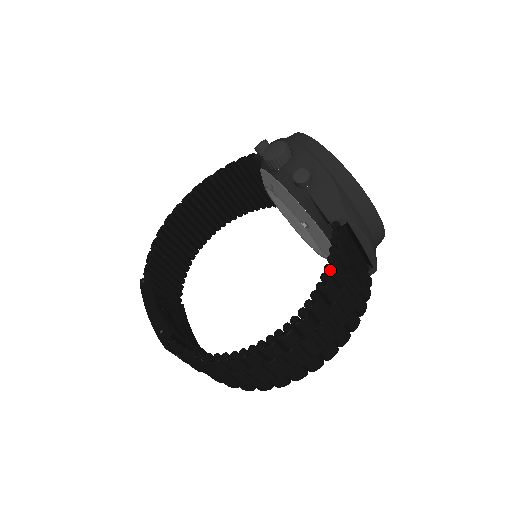
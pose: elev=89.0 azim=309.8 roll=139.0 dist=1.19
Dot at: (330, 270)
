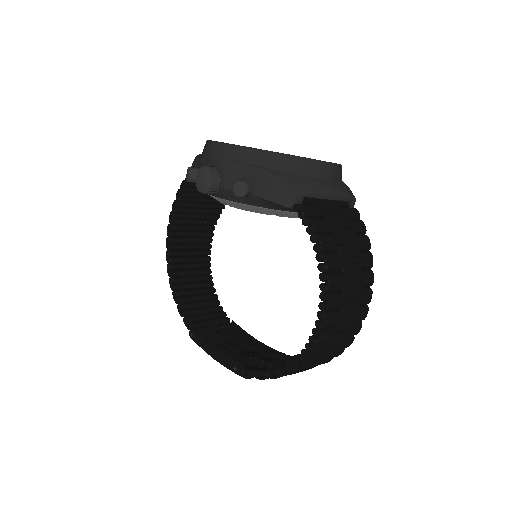
Dot at: (319, 250)
